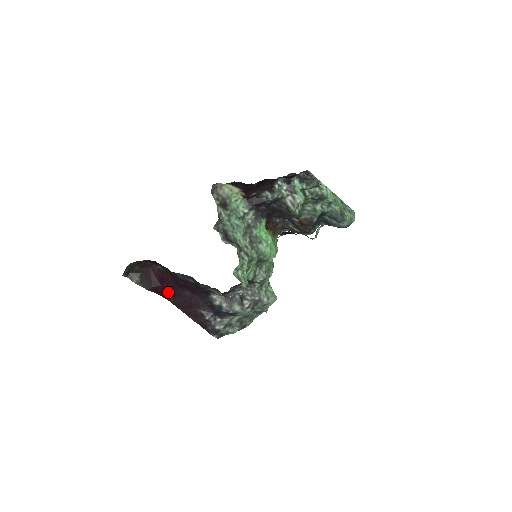
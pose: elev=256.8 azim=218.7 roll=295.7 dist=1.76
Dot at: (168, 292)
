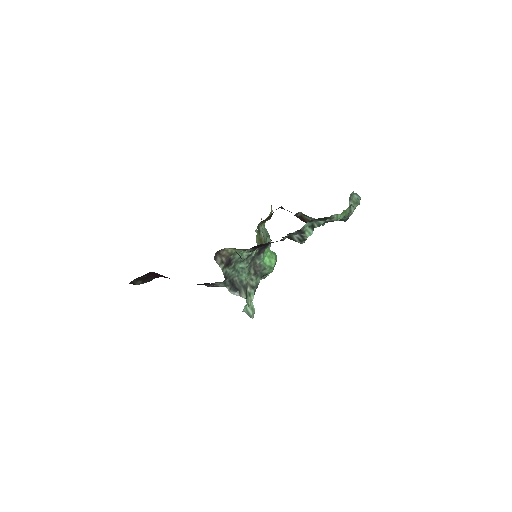
Dot at: occluded
